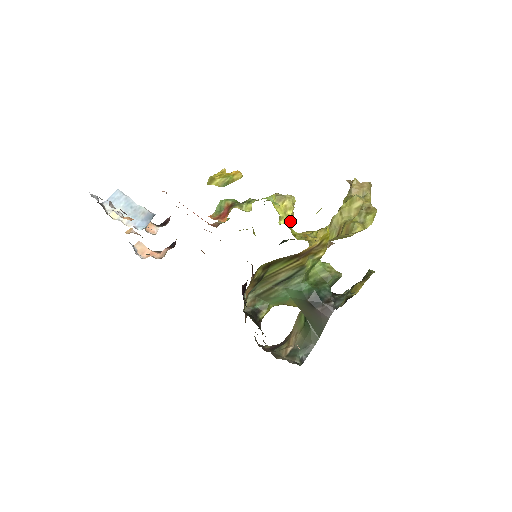
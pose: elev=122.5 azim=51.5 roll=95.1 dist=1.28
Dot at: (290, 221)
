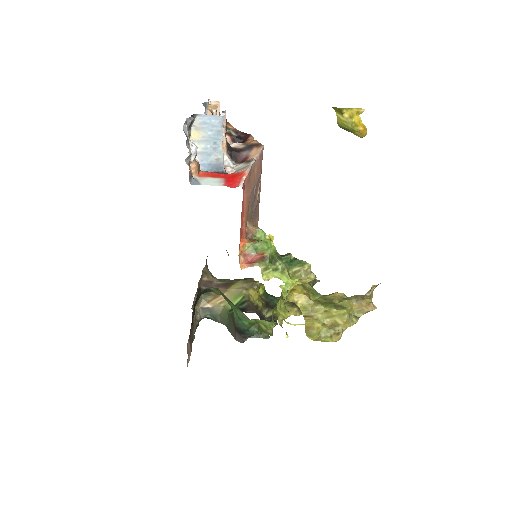
Dot at: occluded
